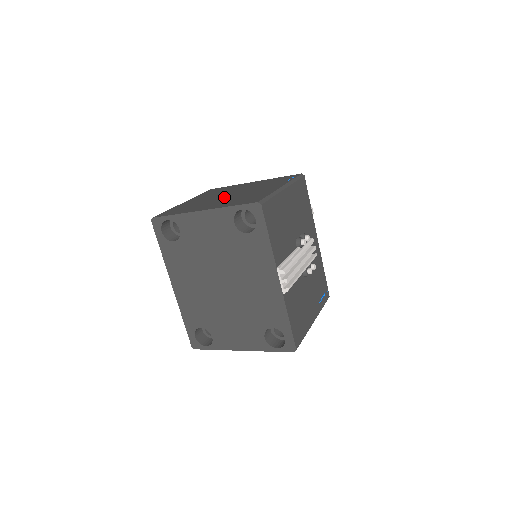
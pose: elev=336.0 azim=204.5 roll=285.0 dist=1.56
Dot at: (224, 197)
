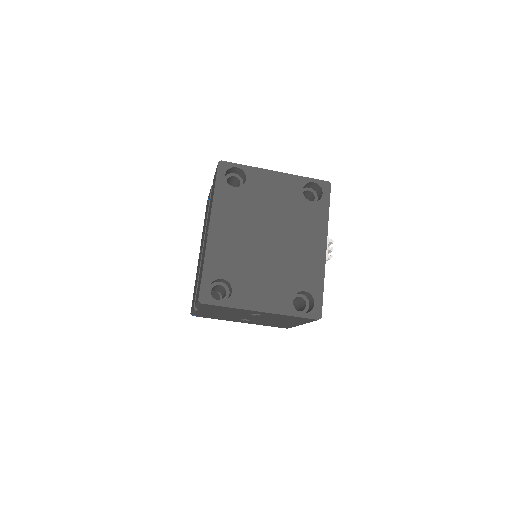
Dot at: occluded
